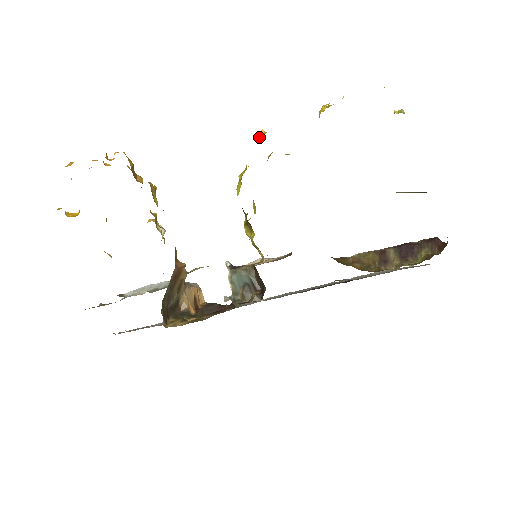
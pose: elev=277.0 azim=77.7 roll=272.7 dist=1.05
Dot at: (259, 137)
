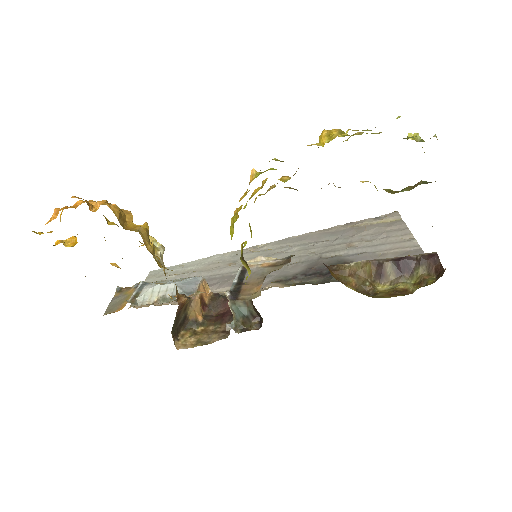
Dot at: (250, 178)
